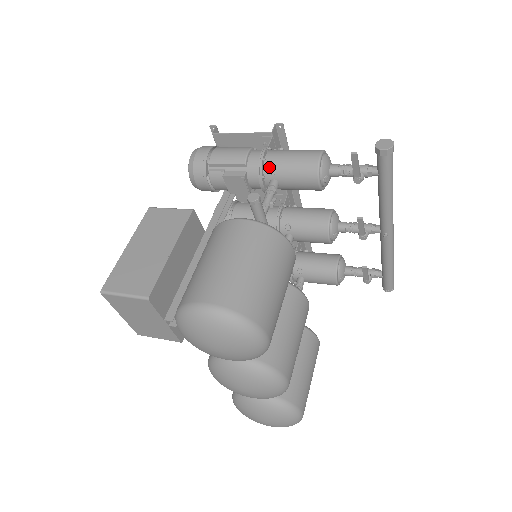
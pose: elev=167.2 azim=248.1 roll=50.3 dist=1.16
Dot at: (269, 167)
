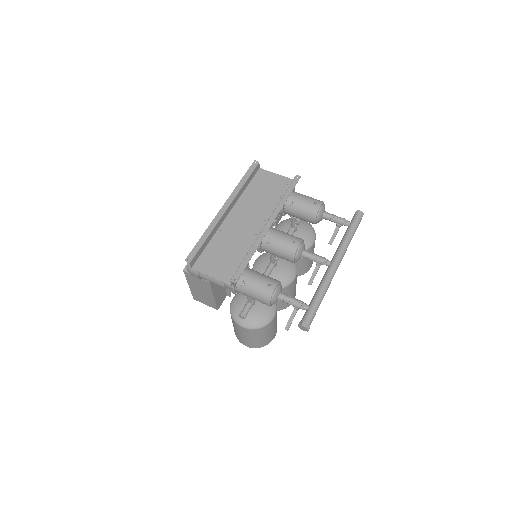
Dot at: occluded
